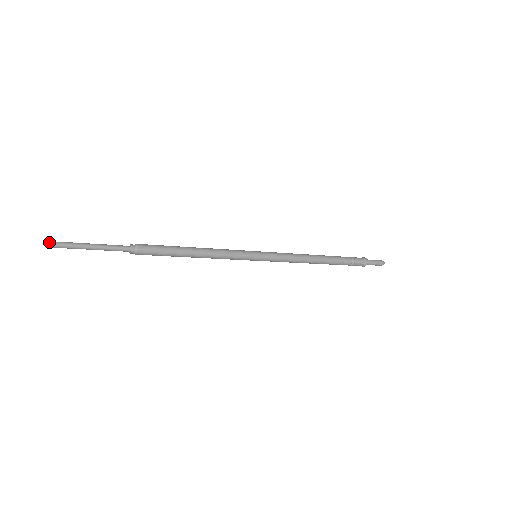
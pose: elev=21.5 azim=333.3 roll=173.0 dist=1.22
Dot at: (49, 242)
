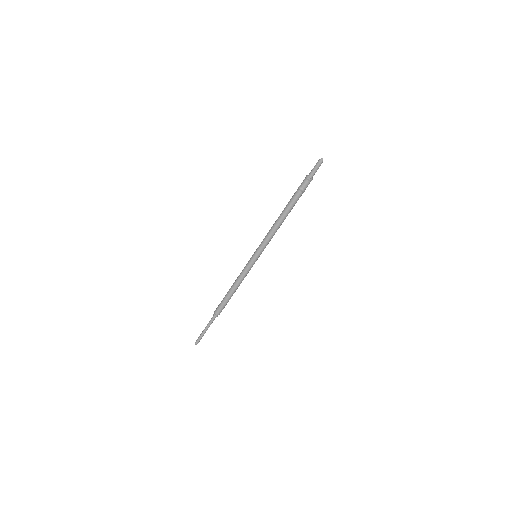
Dot at: (196, 344)
